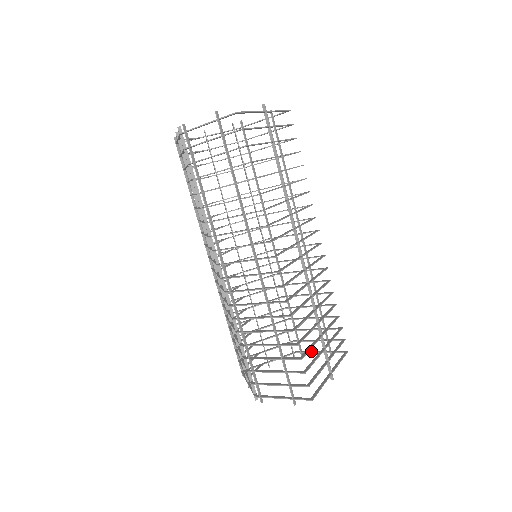
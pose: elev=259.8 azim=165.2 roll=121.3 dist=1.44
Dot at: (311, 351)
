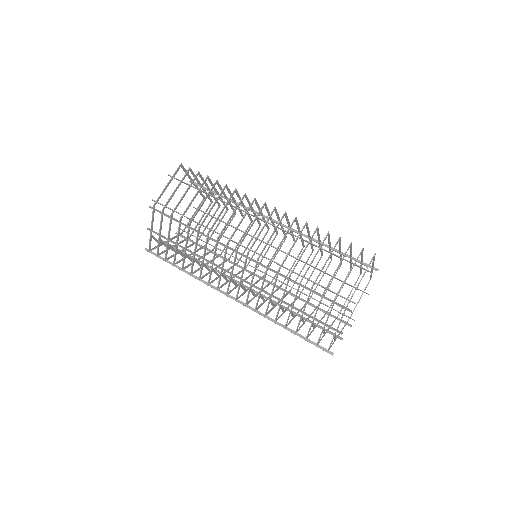
Dot at: (354, 308)
